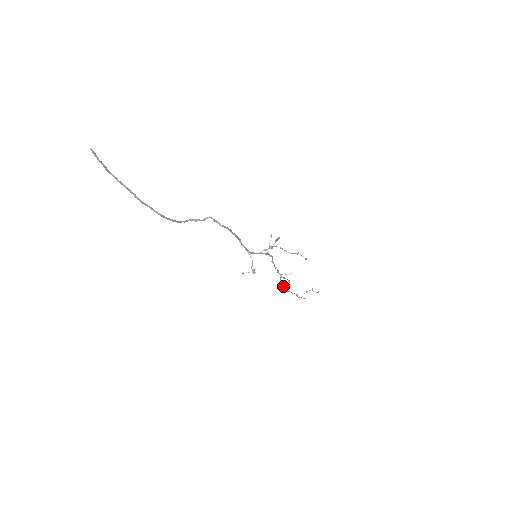
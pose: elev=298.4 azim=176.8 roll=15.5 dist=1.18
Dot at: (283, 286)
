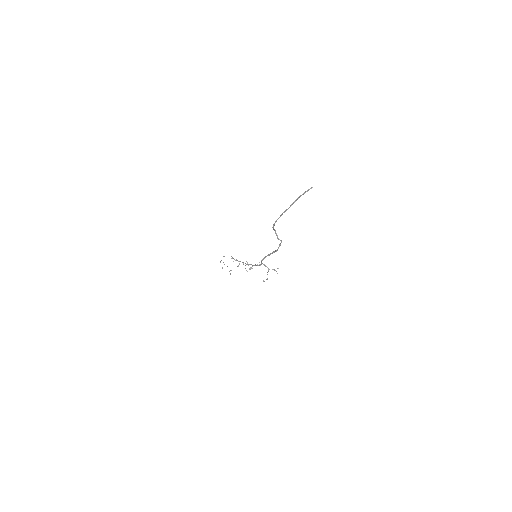
Dot at: occluded
